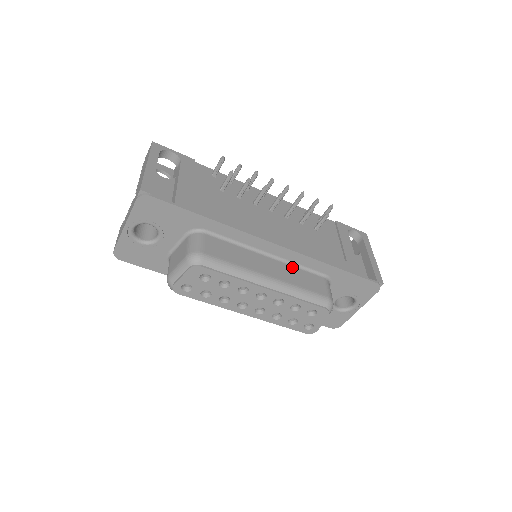
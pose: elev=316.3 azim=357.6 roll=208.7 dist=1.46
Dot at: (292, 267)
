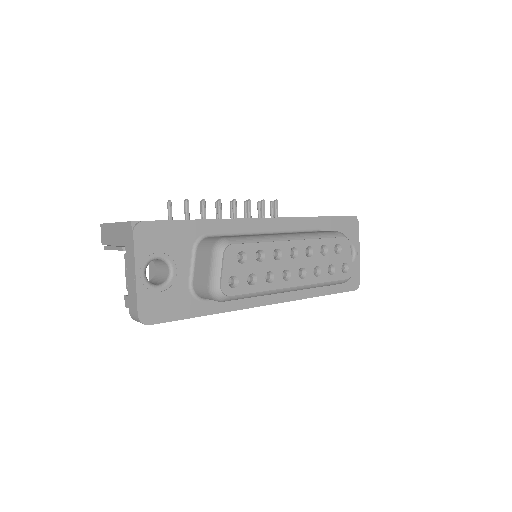
Dot at: occluded
